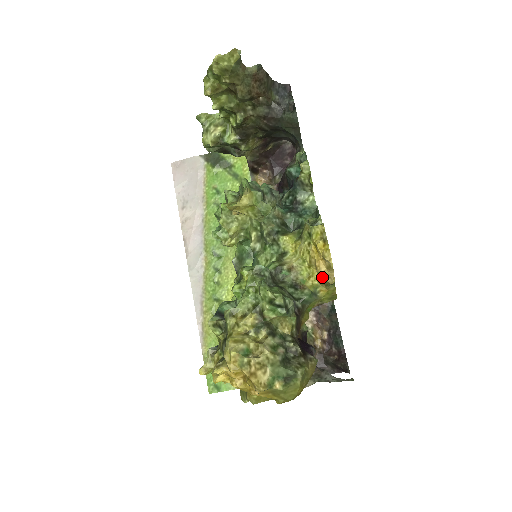
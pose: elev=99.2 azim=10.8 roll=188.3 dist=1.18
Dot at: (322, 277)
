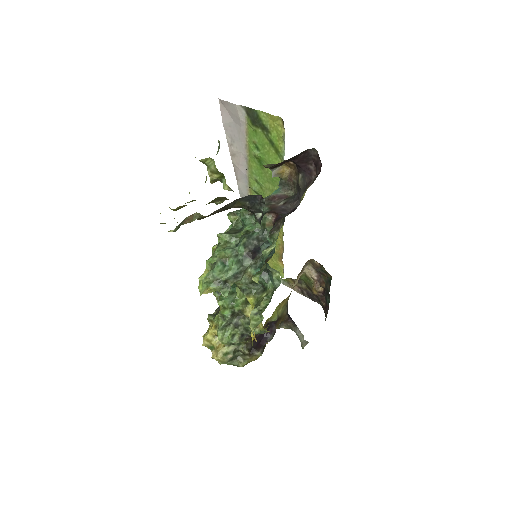
Dot at: occluded
